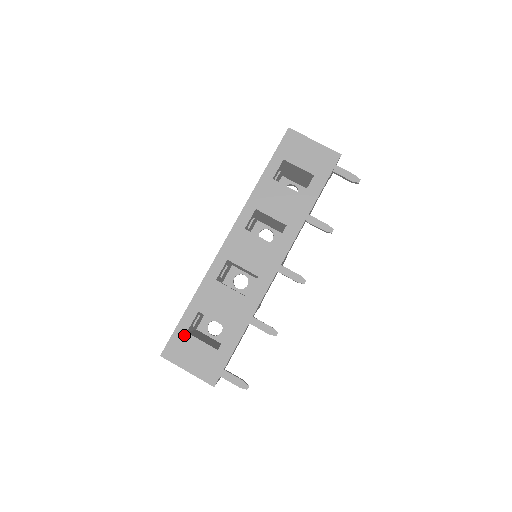
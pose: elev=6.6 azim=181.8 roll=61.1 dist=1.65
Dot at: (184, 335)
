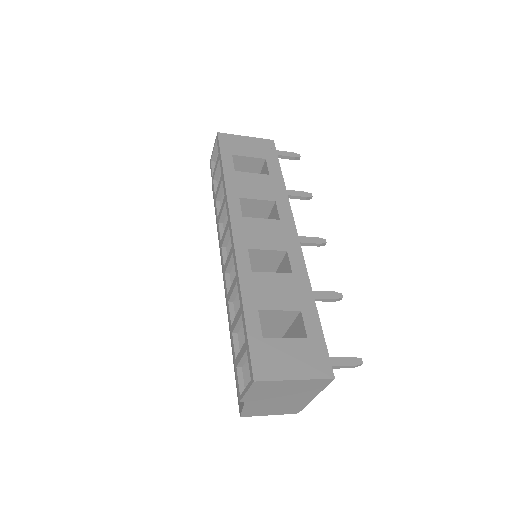
Dot at: (262, 342)
